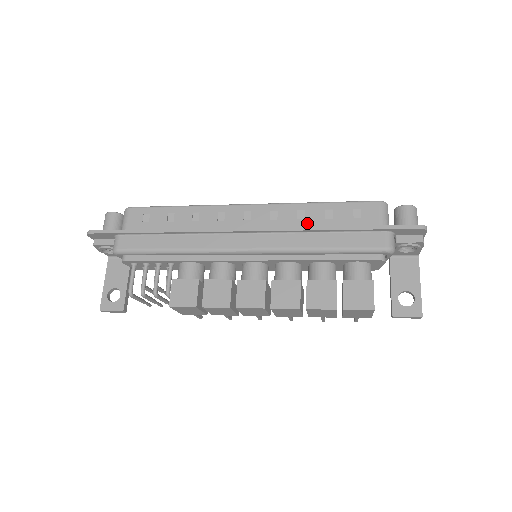
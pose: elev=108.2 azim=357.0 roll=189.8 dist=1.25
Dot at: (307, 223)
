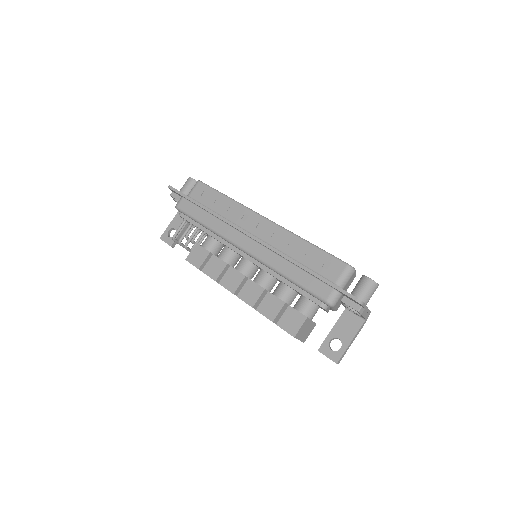
Dot at: (291, 252)
